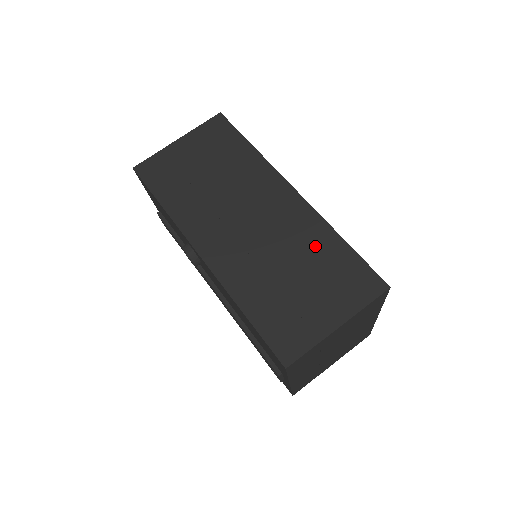
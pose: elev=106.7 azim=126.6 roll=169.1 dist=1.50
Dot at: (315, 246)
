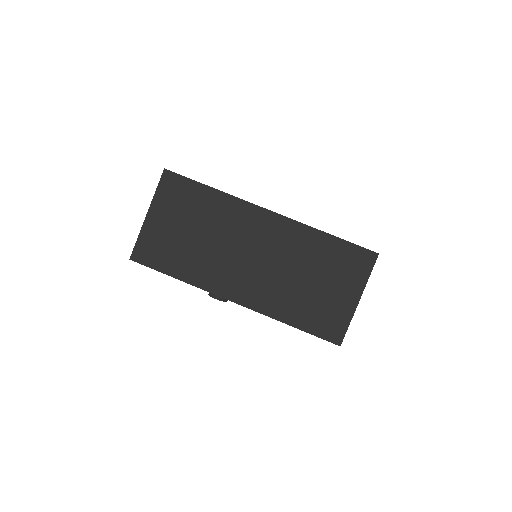
Dot at: (312, 250)
